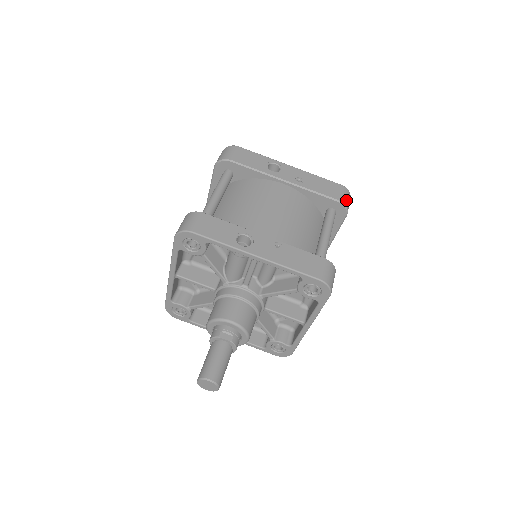
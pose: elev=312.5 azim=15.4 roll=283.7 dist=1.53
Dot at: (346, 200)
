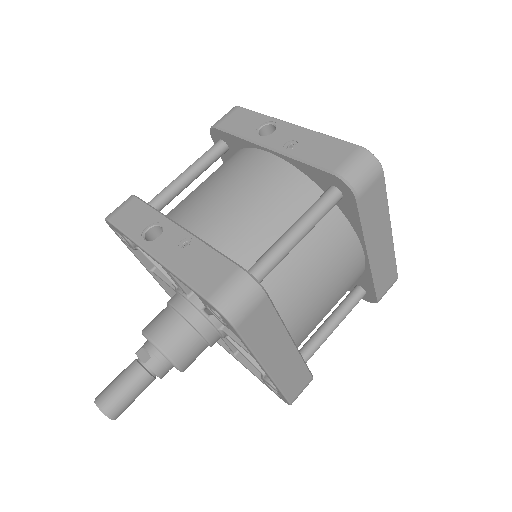
Dot at: (355, 171)
